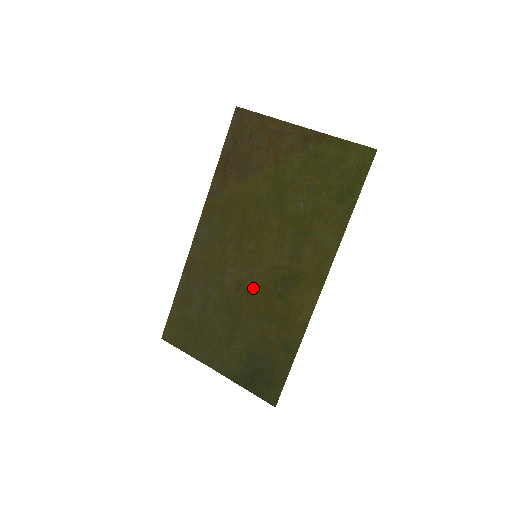
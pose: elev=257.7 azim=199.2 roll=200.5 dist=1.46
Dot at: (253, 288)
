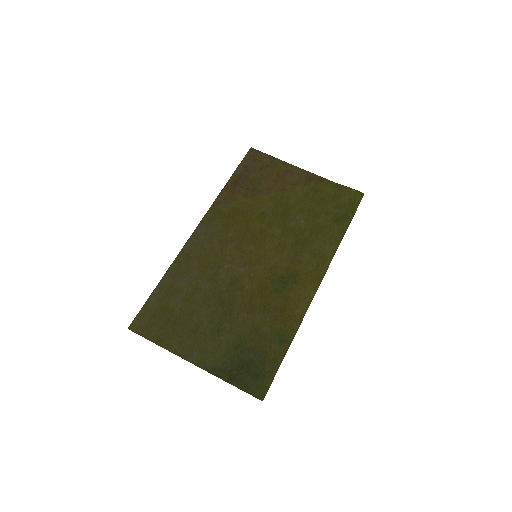
Dot at: (249, 283)
